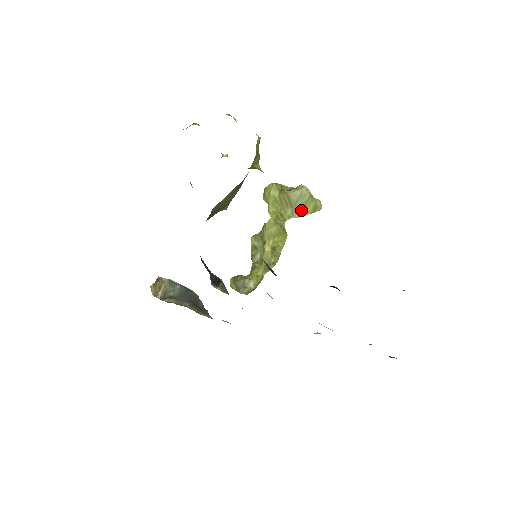
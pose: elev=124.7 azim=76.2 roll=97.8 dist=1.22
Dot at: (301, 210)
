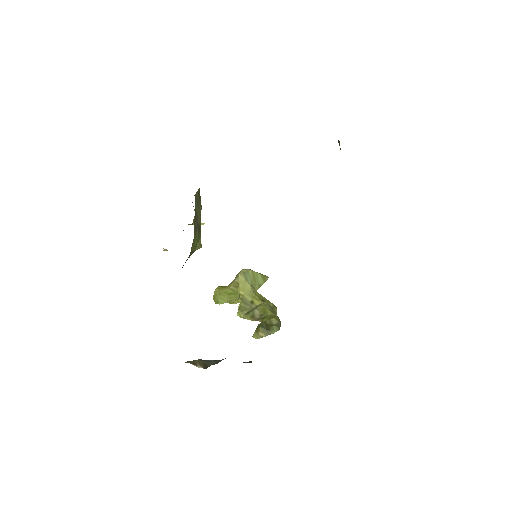
Dot at: (255, 284)
